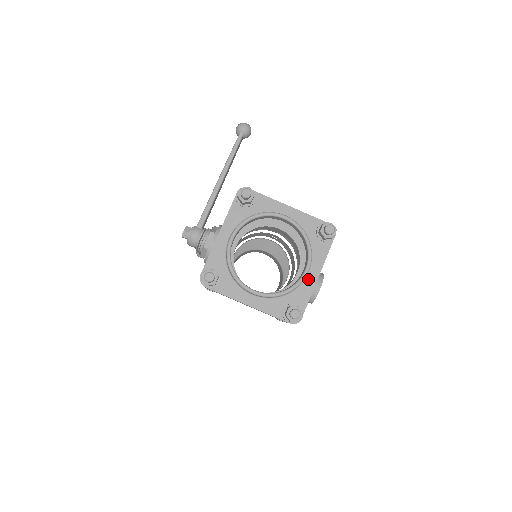
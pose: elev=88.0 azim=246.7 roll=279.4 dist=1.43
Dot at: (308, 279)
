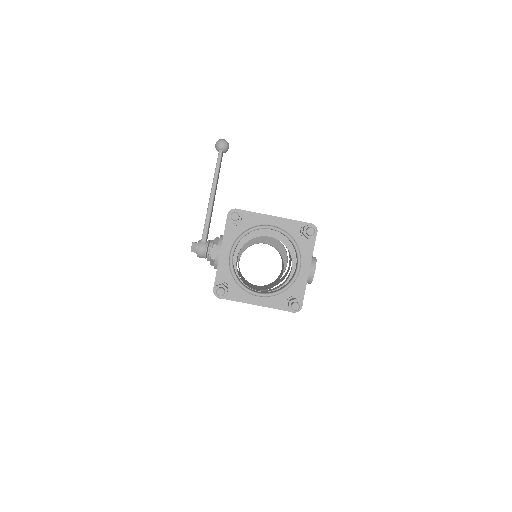
Dot at: (301, 274)
